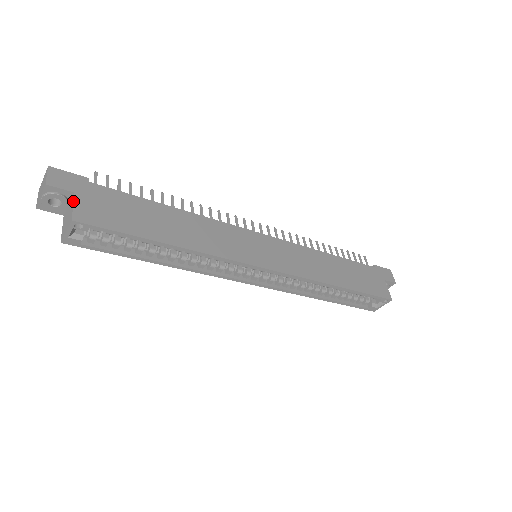
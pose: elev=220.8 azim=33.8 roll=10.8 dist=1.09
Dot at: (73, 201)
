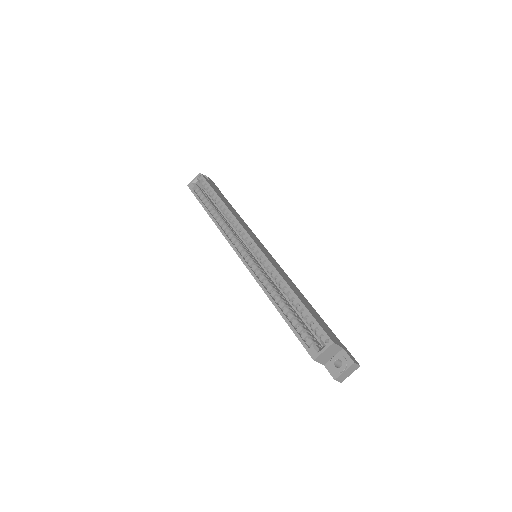
Dot at: occluded
